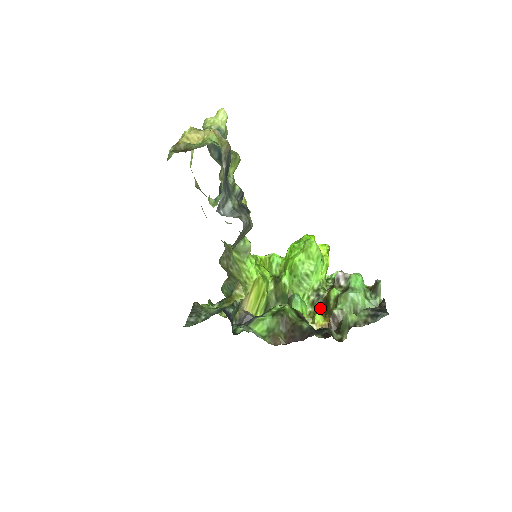
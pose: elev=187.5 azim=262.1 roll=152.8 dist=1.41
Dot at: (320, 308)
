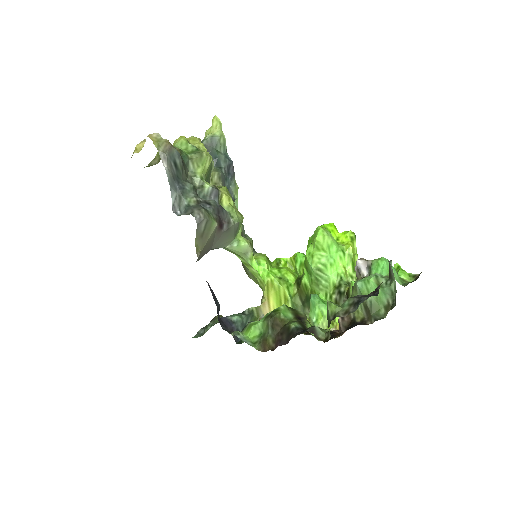
Dot at: occluded
